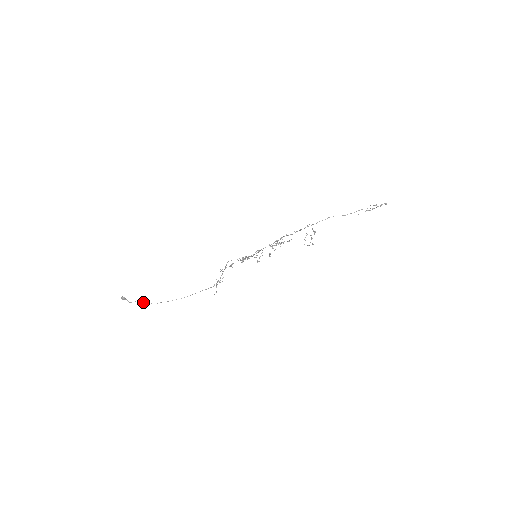
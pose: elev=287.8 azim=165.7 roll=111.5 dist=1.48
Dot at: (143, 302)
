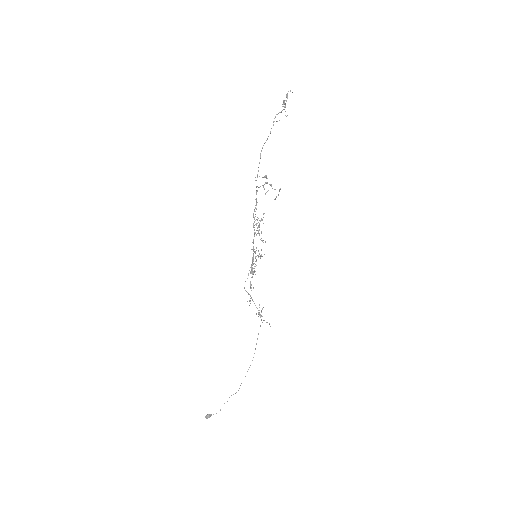
Dot at: (227, 401)
